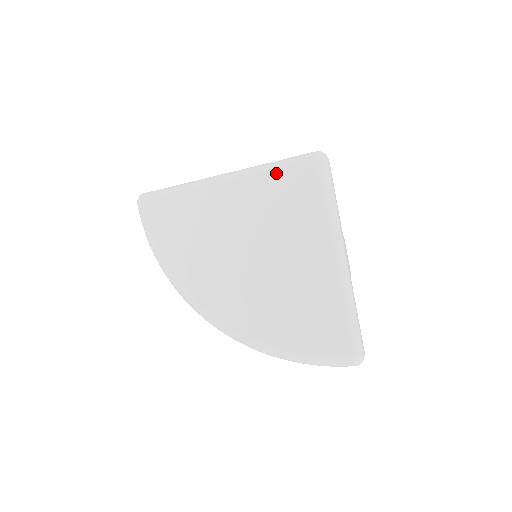
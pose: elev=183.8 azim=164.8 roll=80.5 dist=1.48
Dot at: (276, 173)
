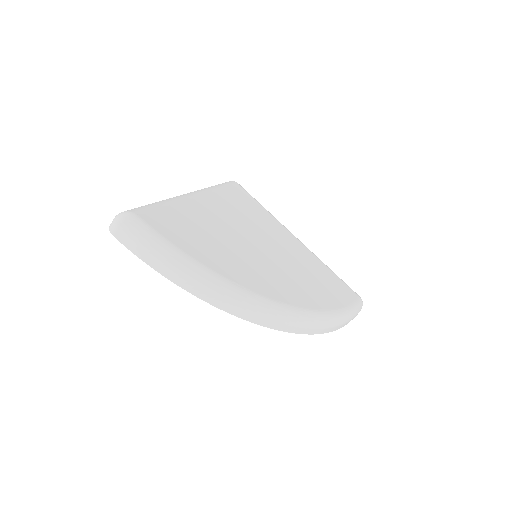
Dot at: (224, 190)
